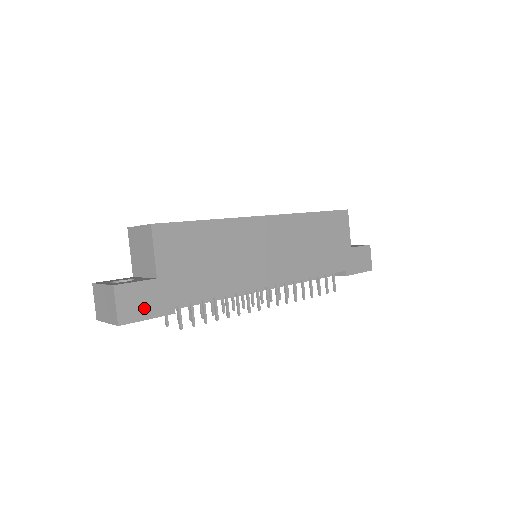
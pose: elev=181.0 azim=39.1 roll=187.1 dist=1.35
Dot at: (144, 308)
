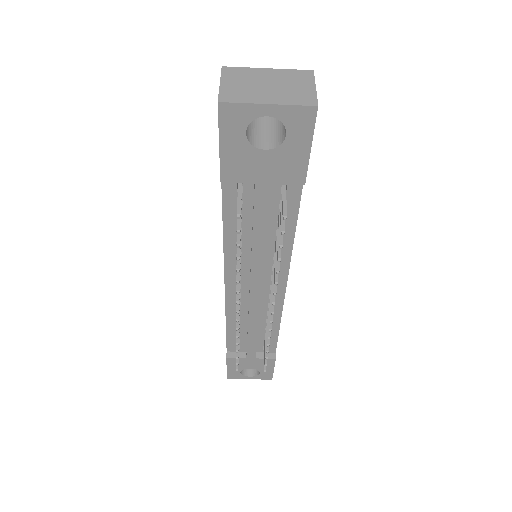
Dot at: occluded
